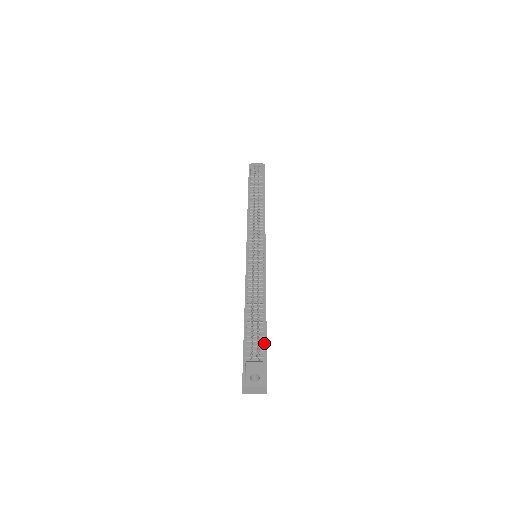
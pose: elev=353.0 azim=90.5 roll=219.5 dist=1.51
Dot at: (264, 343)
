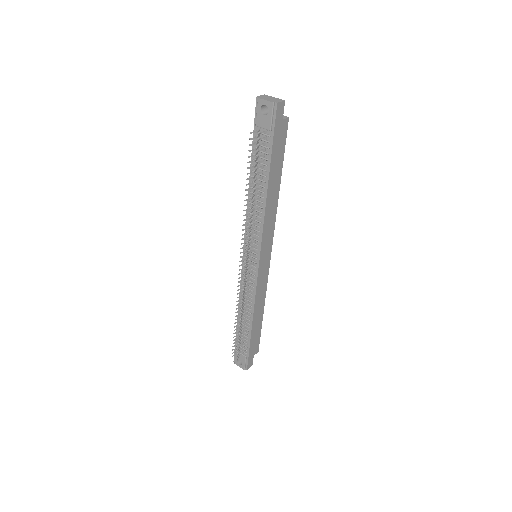
Dot at: (248, 345)
